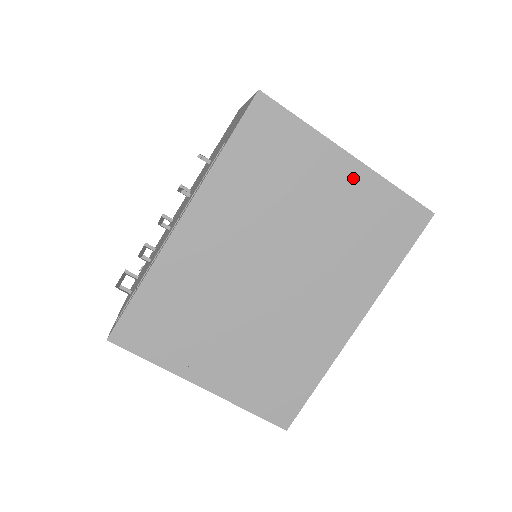
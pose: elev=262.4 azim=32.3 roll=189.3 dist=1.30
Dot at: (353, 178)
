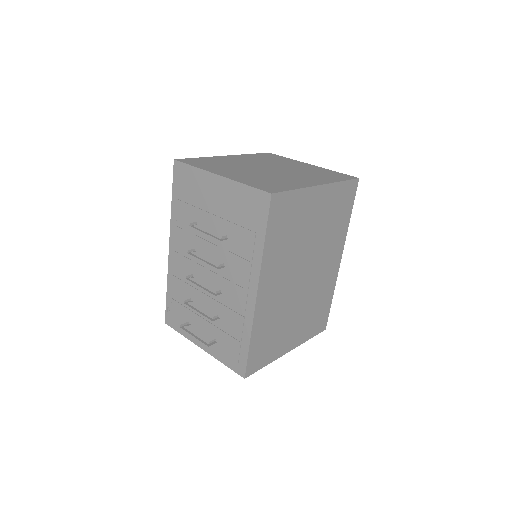
Dot at: (324, 196)
